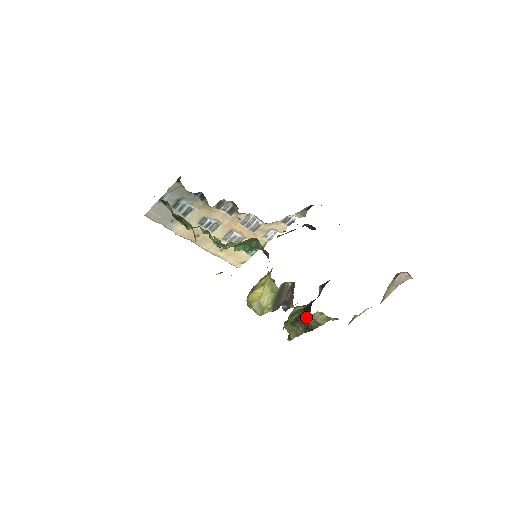
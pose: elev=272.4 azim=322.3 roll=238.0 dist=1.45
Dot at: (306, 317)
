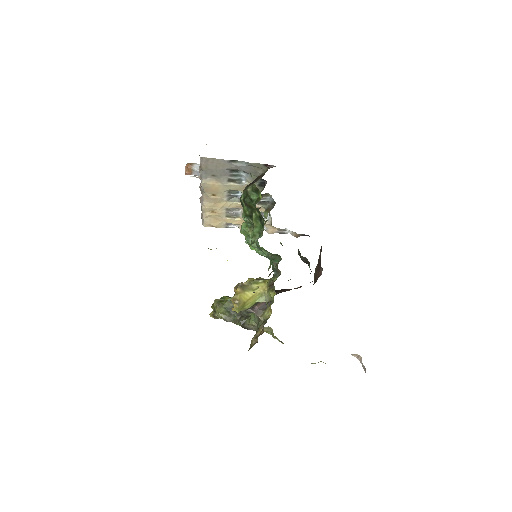
Dot at: (253, 321)
